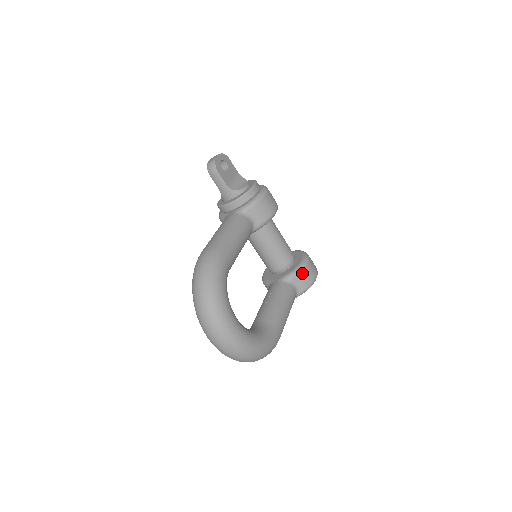
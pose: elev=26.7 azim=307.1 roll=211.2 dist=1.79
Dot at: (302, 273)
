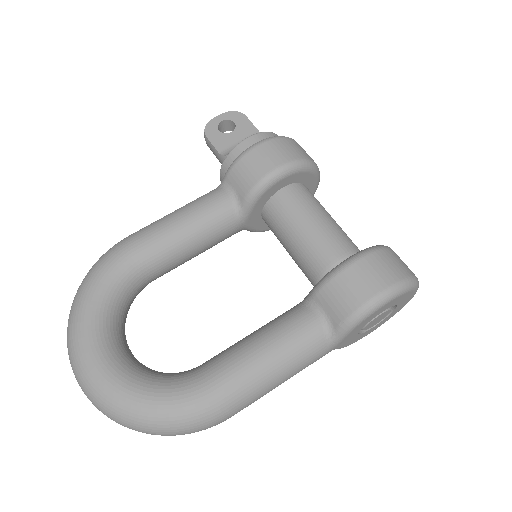
Dot at: (332, 284)
